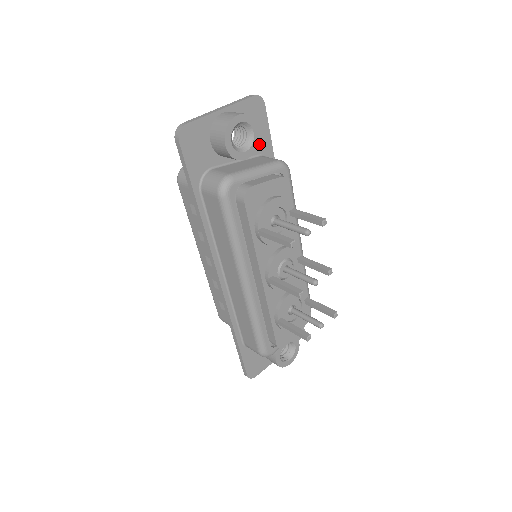
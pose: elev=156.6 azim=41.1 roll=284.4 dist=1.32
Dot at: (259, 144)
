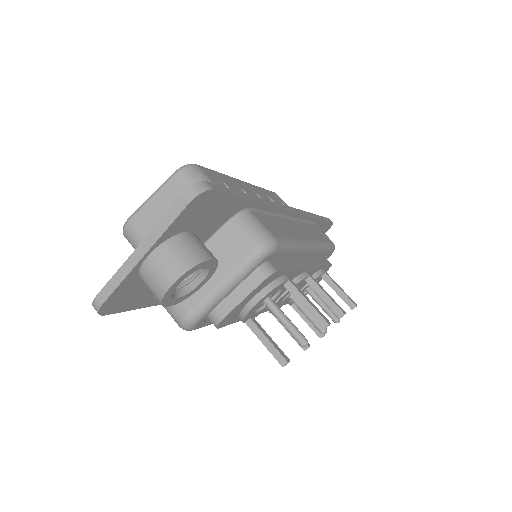
Dot at: (222, 216)
